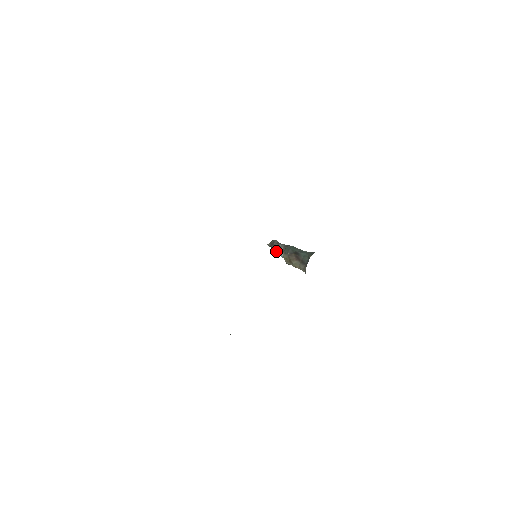
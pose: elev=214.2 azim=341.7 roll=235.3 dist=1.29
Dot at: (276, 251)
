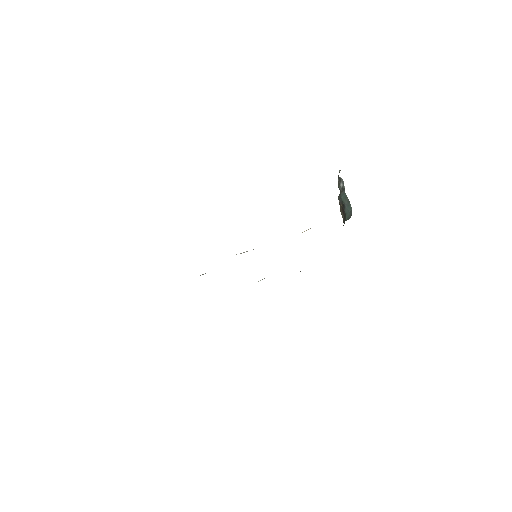
Dot at: occluded
